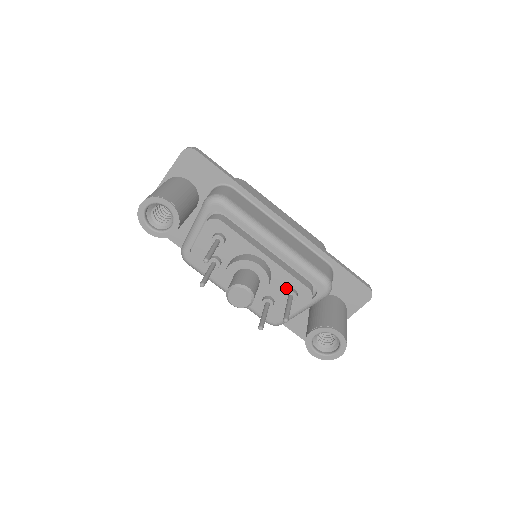
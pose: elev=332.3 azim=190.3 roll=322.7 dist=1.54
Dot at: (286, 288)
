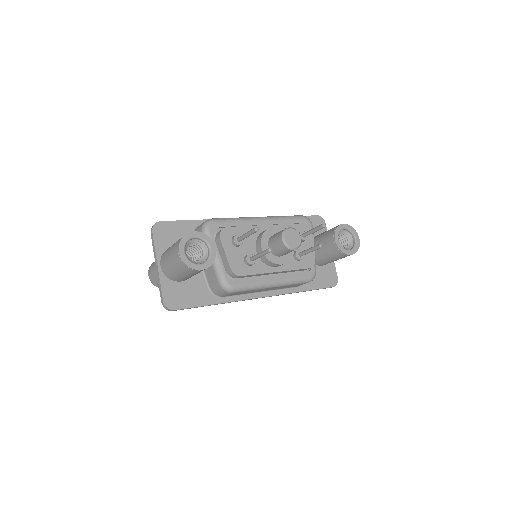
Dot at: occluded
